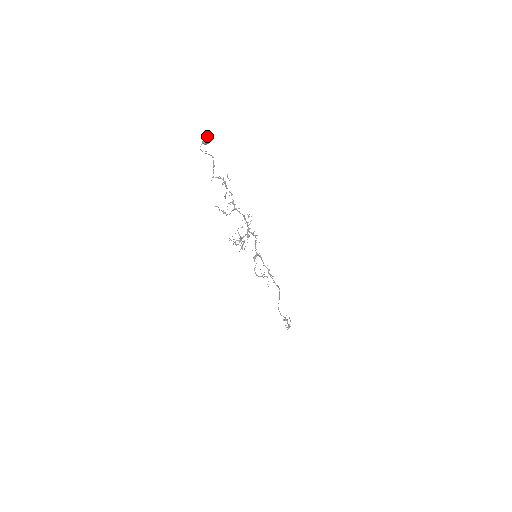
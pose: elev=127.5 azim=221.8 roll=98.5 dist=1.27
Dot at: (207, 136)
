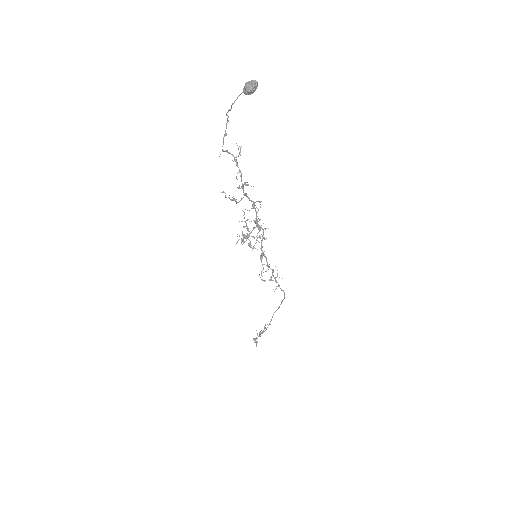
Dot at: (254, 81)
